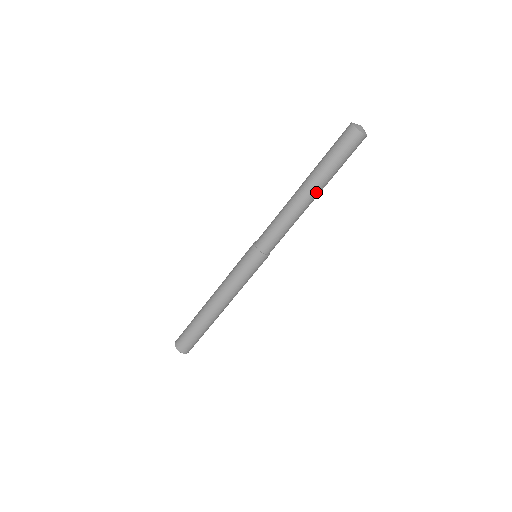
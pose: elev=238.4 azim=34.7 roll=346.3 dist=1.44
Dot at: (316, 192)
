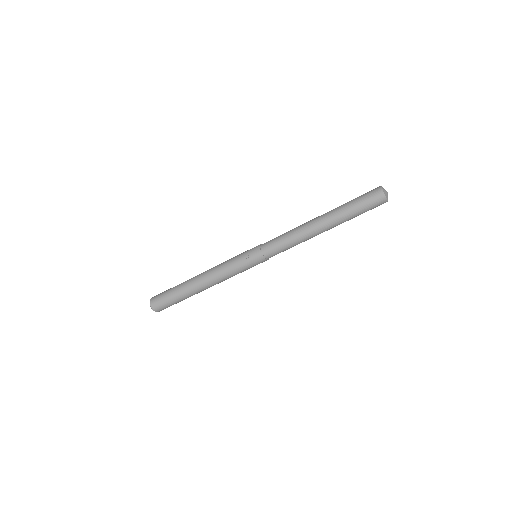
Dot at: (327, 223)
